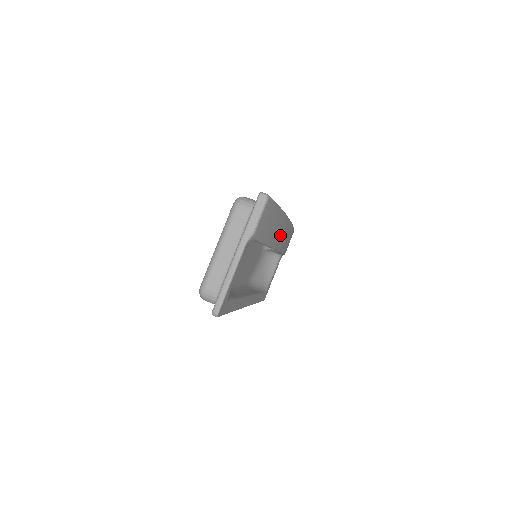
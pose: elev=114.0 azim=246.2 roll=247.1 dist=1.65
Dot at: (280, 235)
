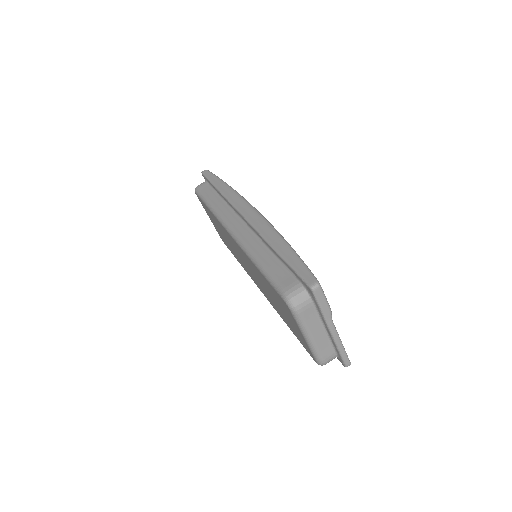
Dot at: occluded
